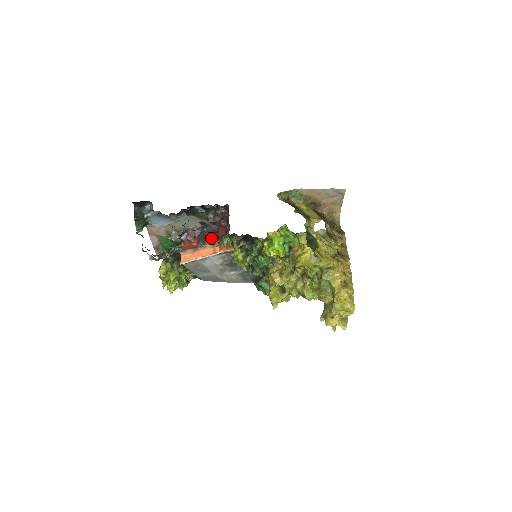
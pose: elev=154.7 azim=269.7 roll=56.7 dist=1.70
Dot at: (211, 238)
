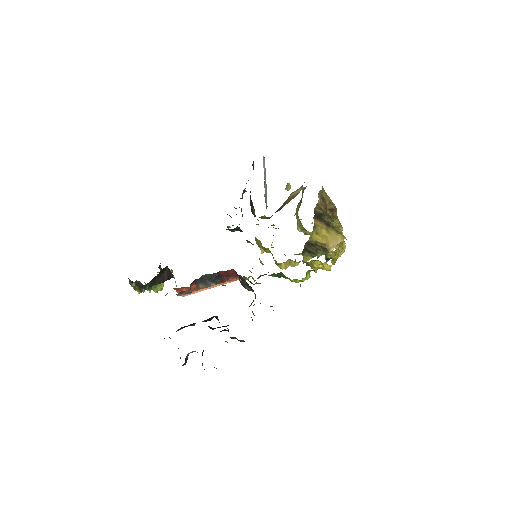
Dot at: (214, 281)
